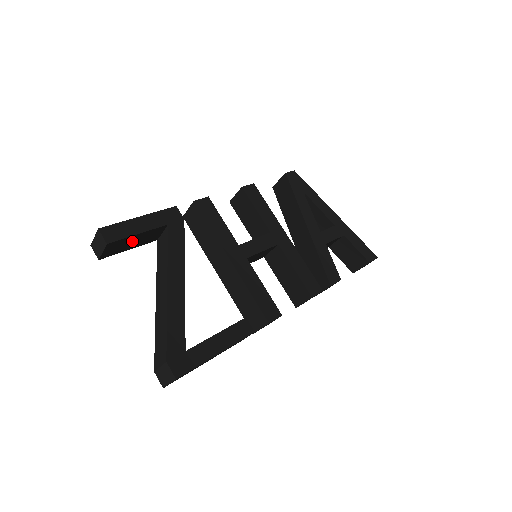
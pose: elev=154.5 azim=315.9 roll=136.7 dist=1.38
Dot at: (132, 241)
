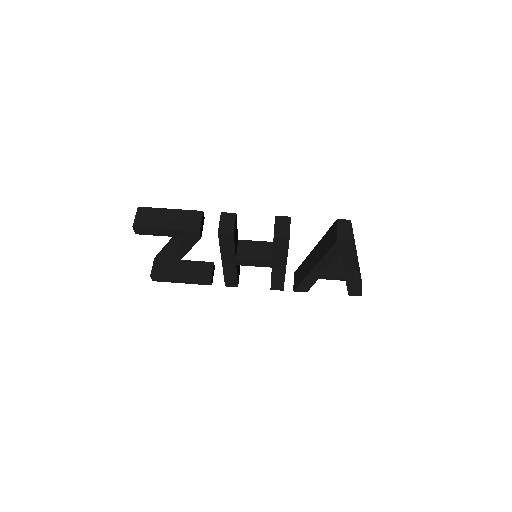
Dot at: occluded
